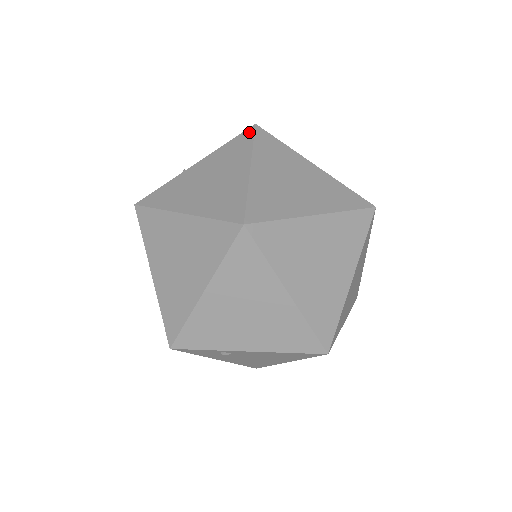
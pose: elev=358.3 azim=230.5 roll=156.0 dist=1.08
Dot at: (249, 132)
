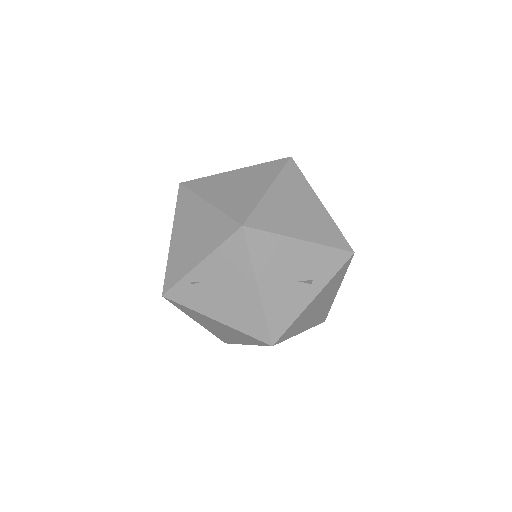
Dot at: occluded
